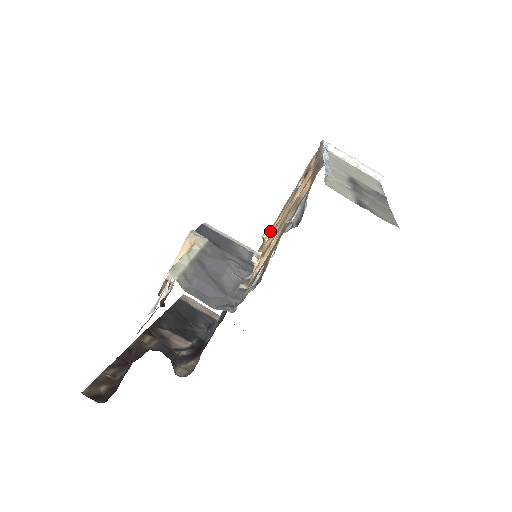
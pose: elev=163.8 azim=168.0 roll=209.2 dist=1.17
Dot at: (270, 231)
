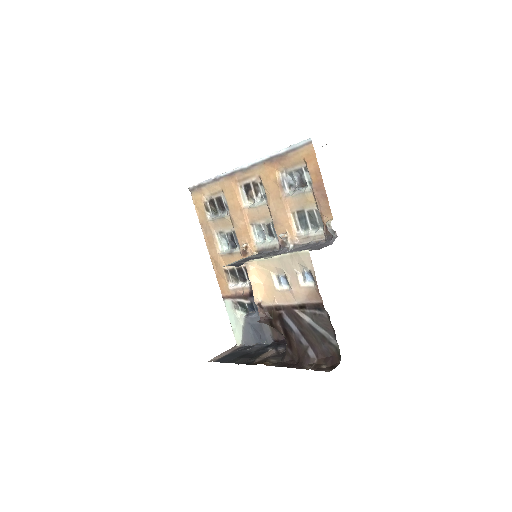
Dot at: (219, 259)
